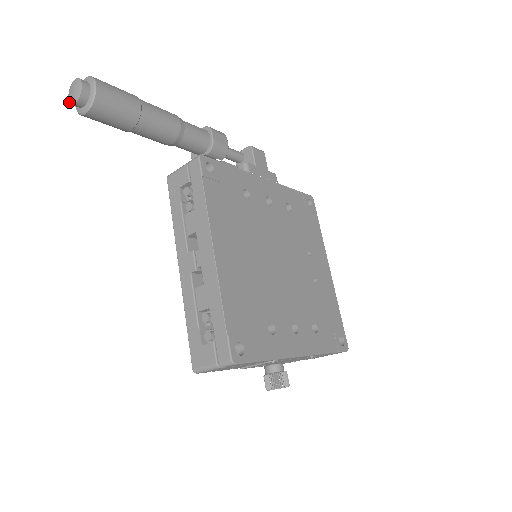
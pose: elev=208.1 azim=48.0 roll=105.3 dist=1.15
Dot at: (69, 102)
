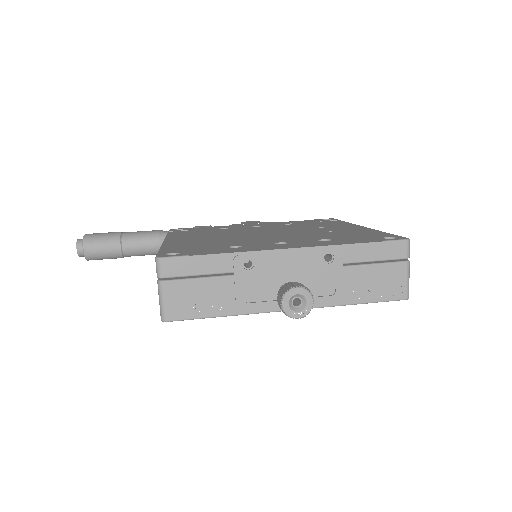
Dot at: occluded
